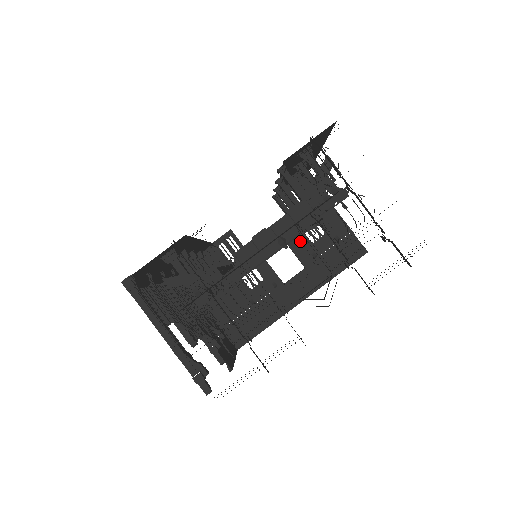
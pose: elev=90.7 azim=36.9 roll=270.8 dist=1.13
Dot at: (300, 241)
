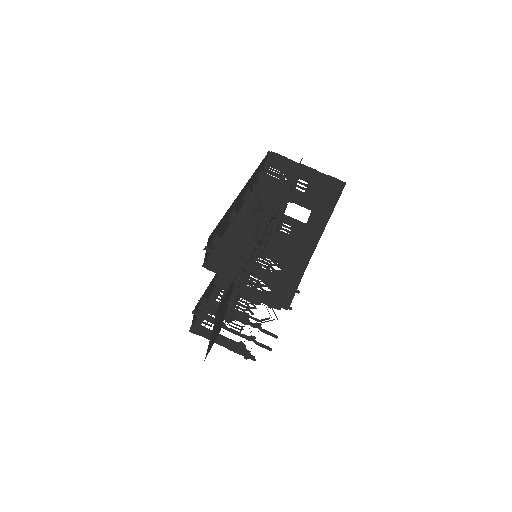
Dot at: (297, 196)
